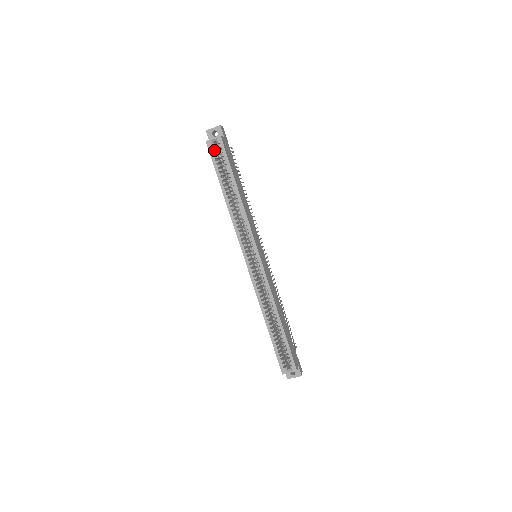
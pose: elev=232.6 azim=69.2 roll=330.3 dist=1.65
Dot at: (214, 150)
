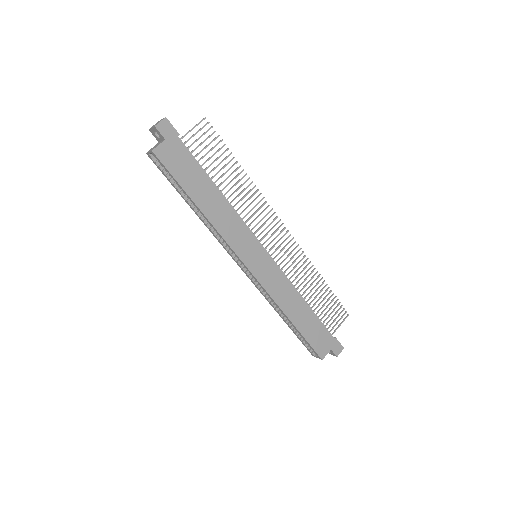
Dot at: occluded
